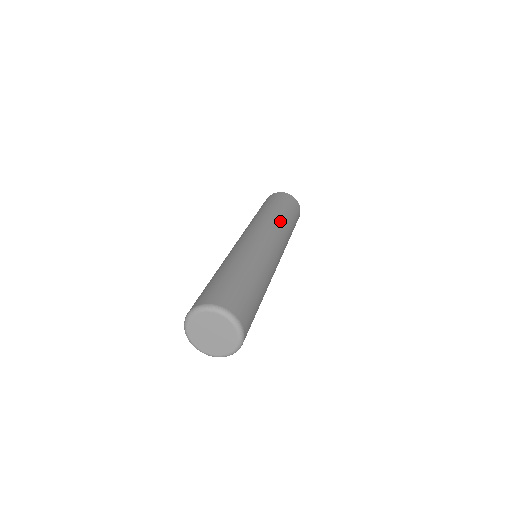
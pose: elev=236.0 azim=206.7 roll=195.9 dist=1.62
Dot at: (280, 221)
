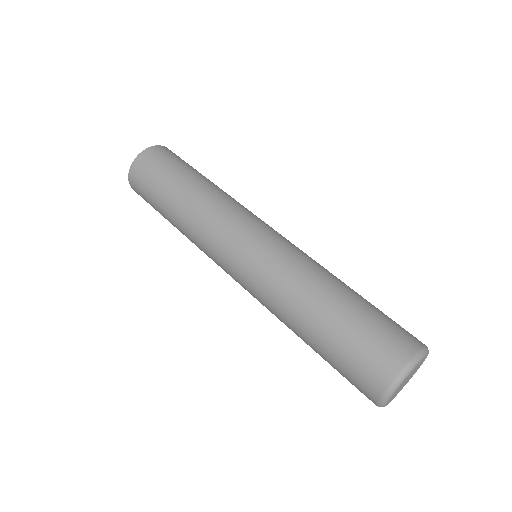
Dot at: (212, 197)
